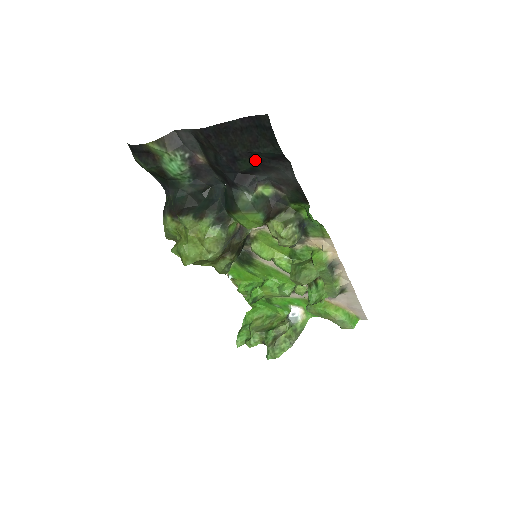
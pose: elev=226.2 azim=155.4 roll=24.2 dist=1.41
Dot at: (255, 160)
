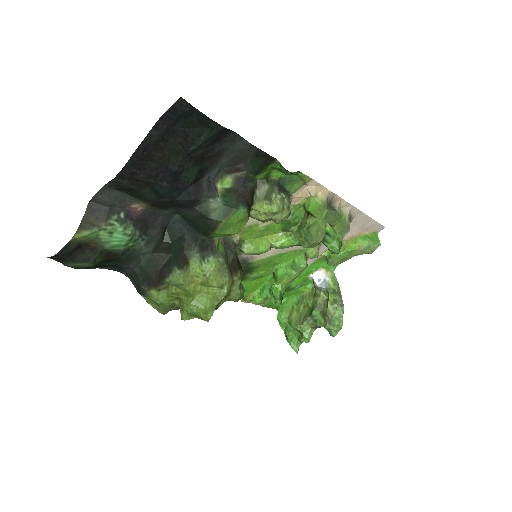
Dot at: (197, 159)
